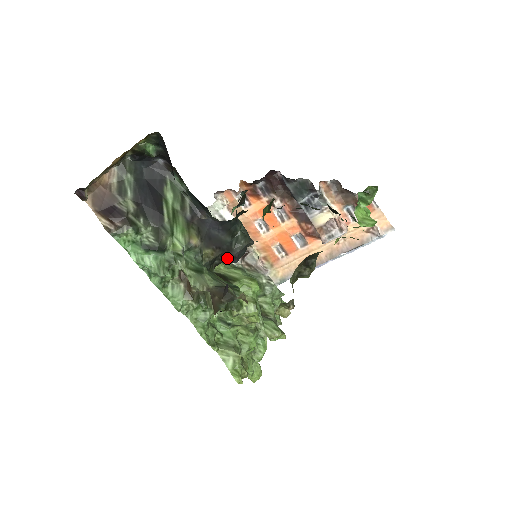
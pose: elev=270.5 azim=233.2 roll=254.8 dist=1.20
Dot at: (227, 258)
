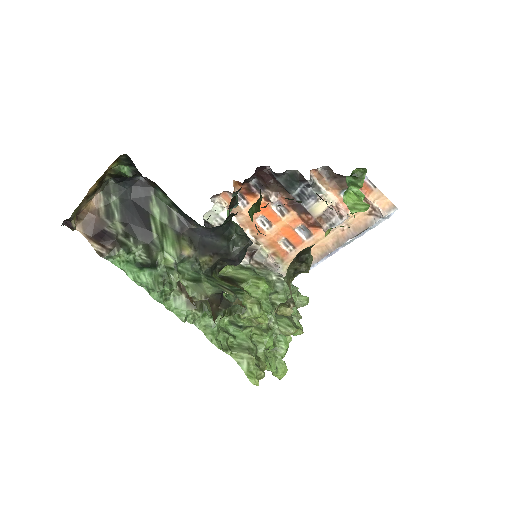
Dot at: (228, 262)
